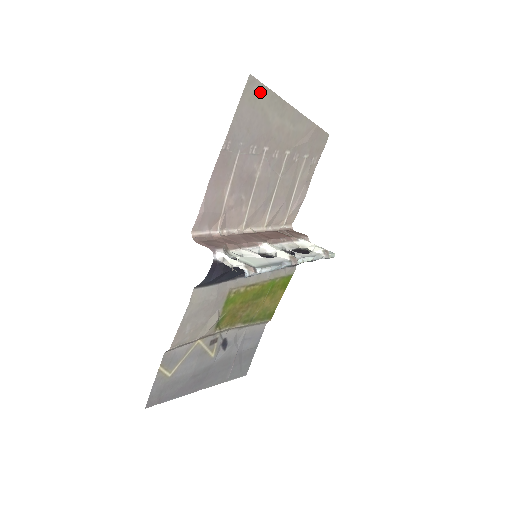
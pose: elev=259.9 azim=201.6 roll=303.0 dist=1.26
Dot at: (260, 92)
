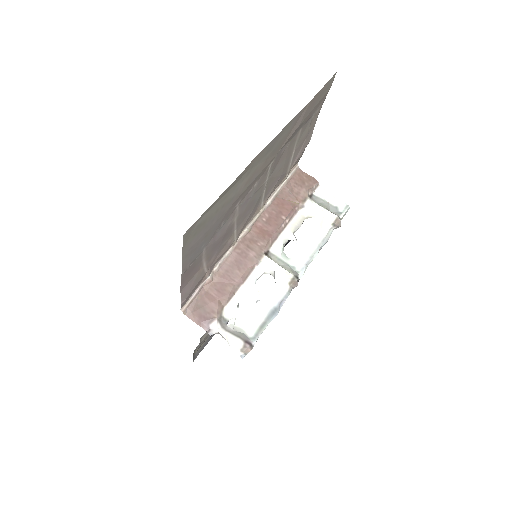
Dot at: (206, 214)
